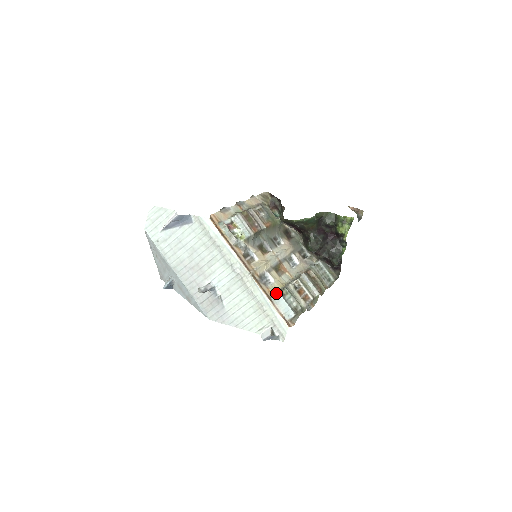
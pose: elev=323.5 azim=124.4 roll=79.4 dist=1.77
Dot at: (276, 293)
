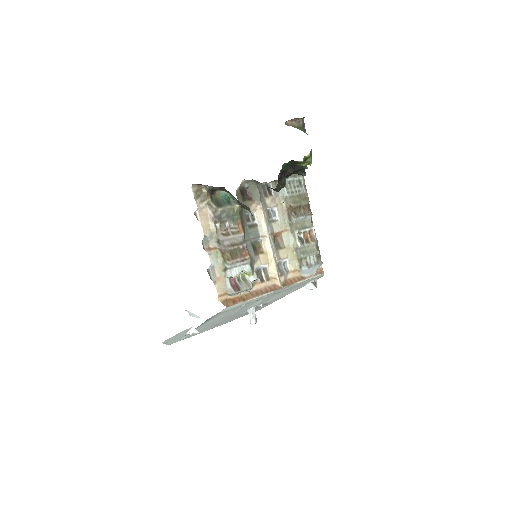
Dot at: (299, 267)
